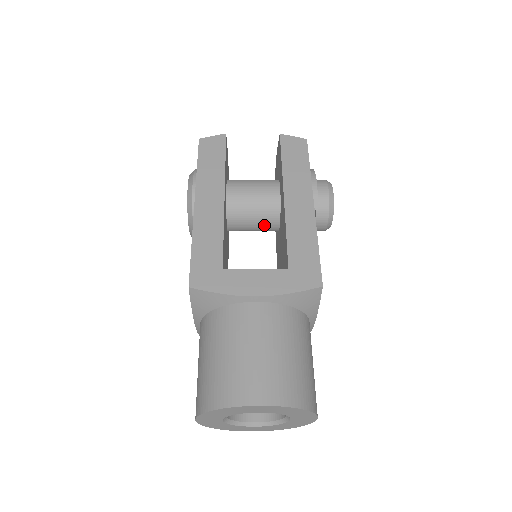
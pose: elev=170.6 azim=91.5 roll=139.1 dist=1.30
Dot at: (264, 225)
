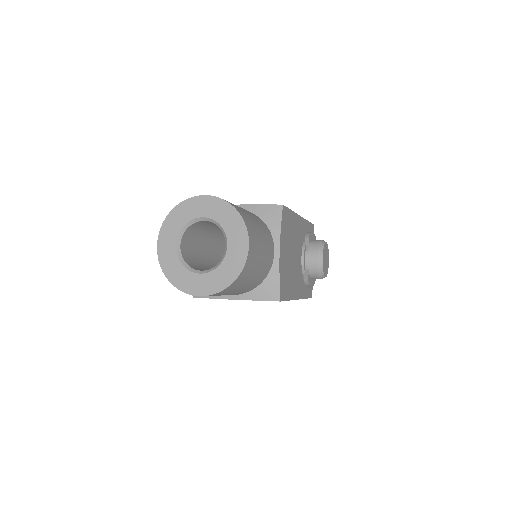
Dot at: occluded
